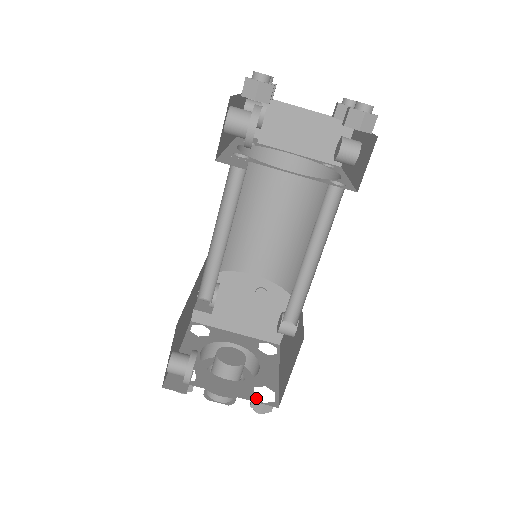
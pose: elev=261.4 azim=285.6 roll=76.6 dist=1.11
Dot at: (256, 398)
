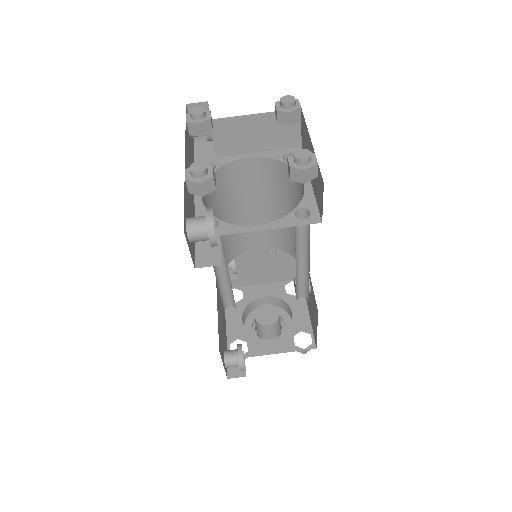
Dot at: (297, 347)
